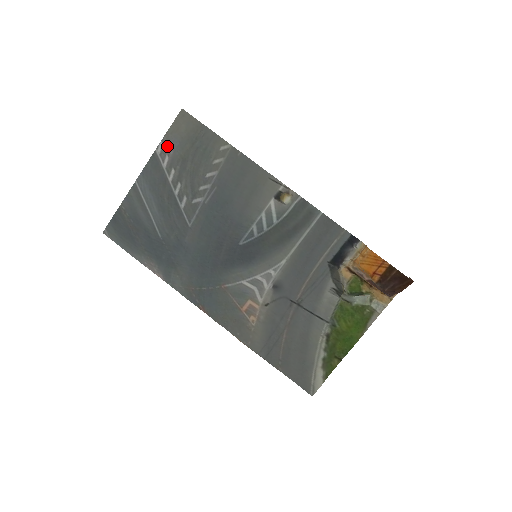
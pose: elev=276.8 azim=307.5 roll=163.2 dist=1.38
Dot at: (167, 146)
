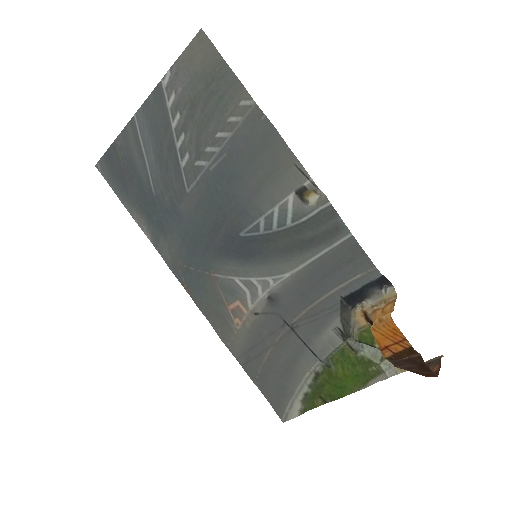
Dot at: (175, 79)
